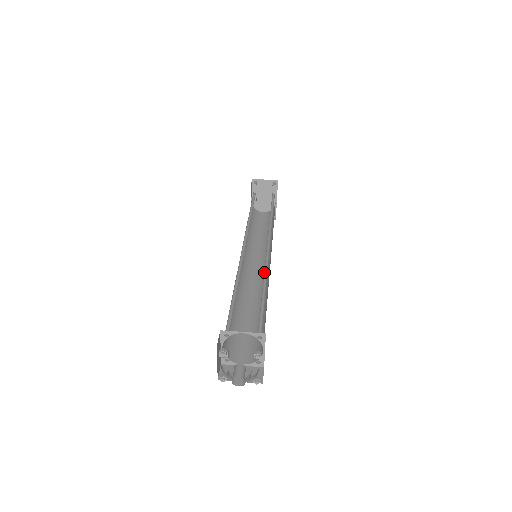
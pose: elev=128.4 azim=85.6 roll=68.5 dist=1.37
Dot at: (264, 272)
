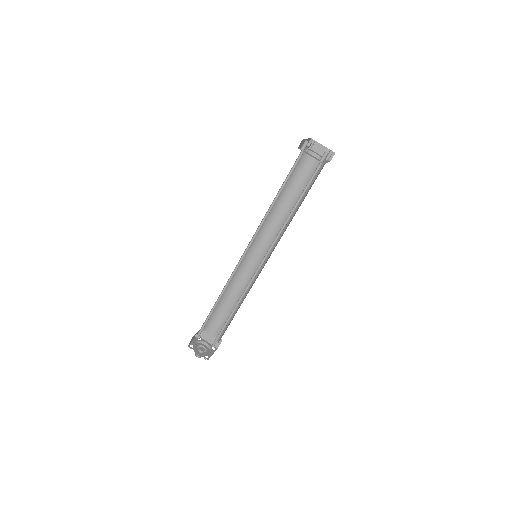
Dot at: (242, 294)
